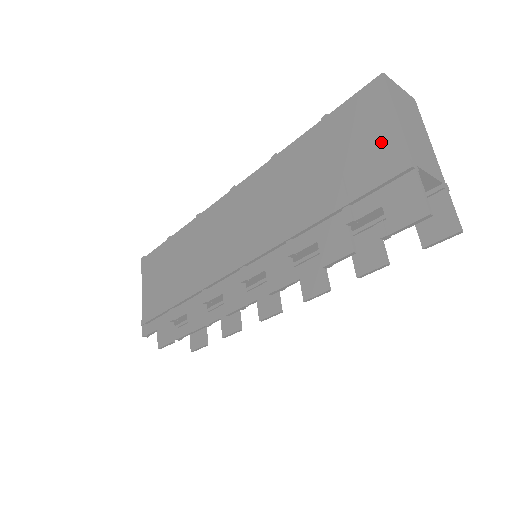
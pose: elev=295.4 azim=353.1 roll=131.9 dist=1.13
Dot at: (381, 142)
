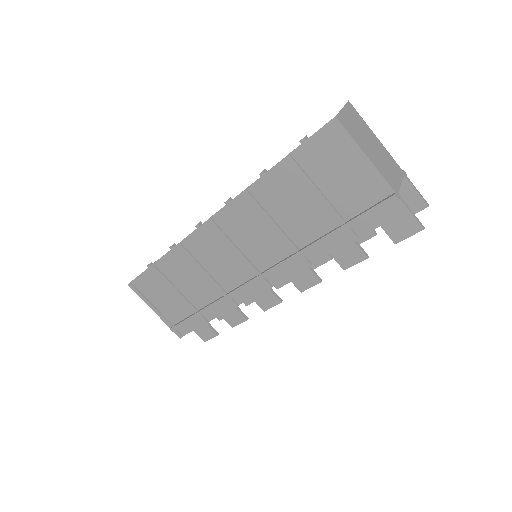
Dot at: (360, 179)
